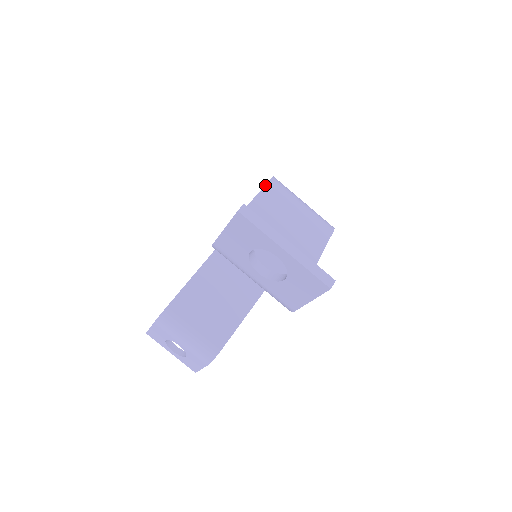
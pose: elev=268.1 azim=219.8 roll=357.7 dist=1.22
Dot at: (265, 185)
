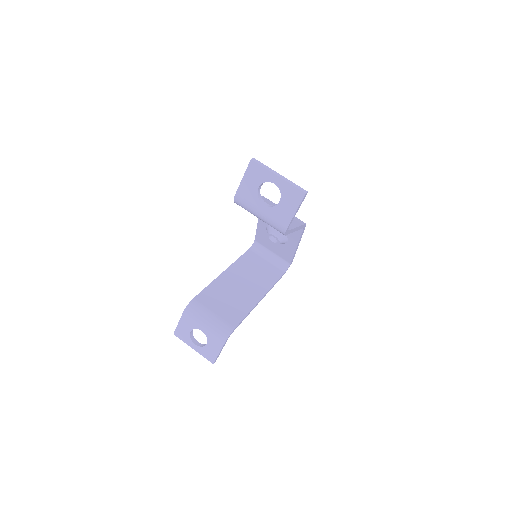
Dot at: occluded
